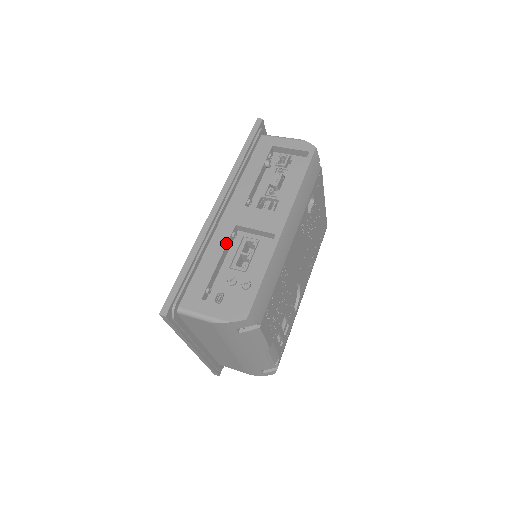
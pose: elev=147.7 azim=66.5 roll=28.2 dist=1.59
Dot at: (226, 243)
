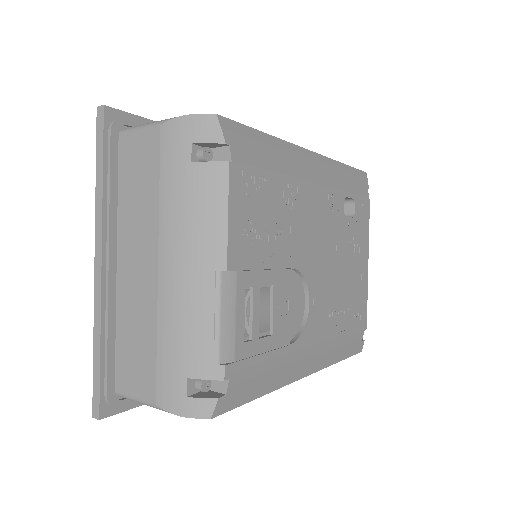
Dot at: occluded
